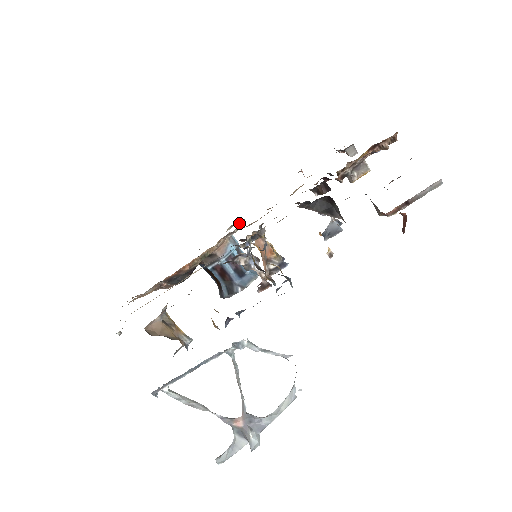
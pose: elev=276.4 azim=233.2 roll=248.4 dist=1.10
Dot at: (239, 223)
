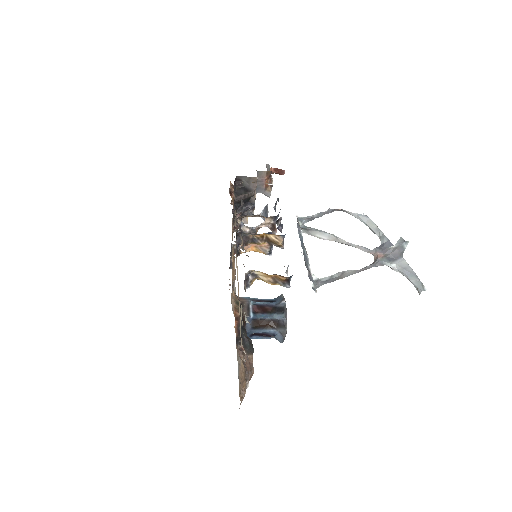
Dot at: occluded
